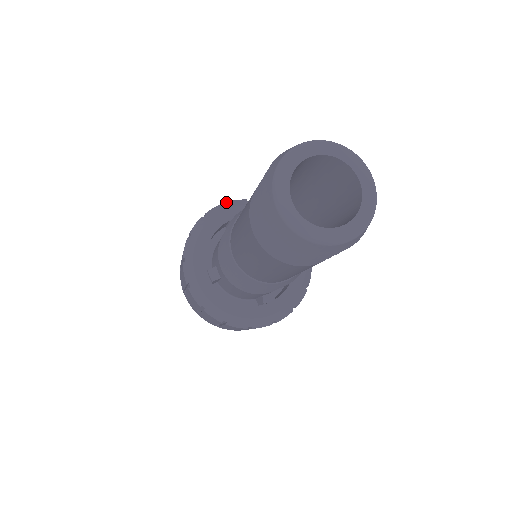
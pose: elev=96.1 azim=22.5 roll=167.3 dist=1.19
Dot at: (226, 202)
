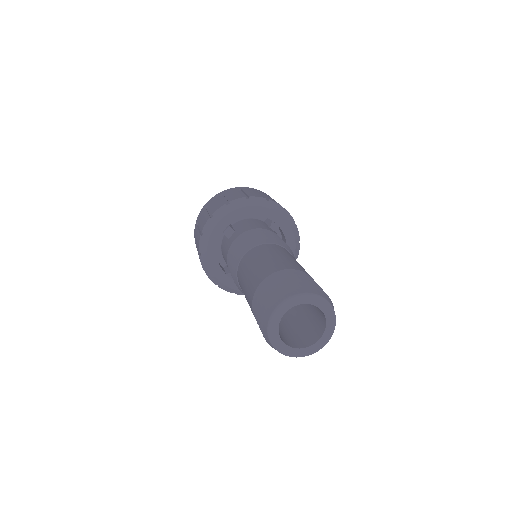
Dot at: (212, 215)
